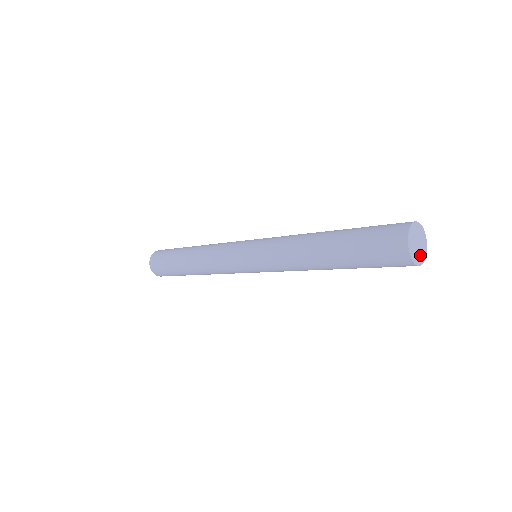
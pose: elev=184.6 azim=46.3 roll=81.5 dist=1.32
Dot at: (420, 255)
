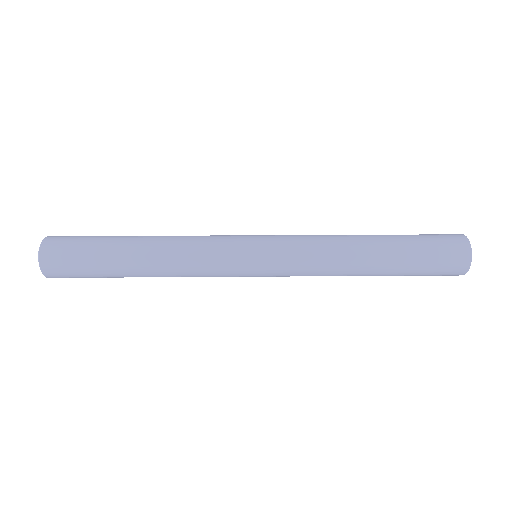
Dot at: occluded
